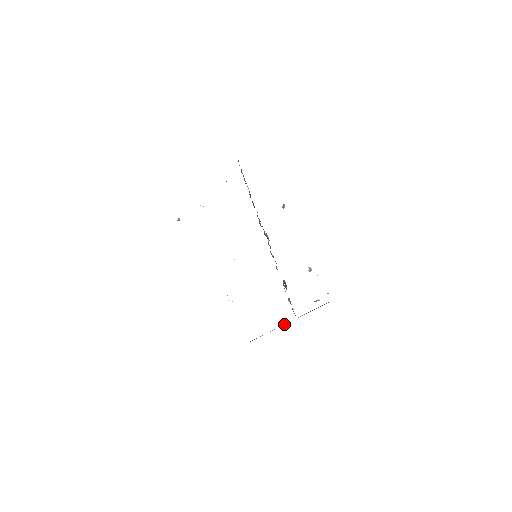
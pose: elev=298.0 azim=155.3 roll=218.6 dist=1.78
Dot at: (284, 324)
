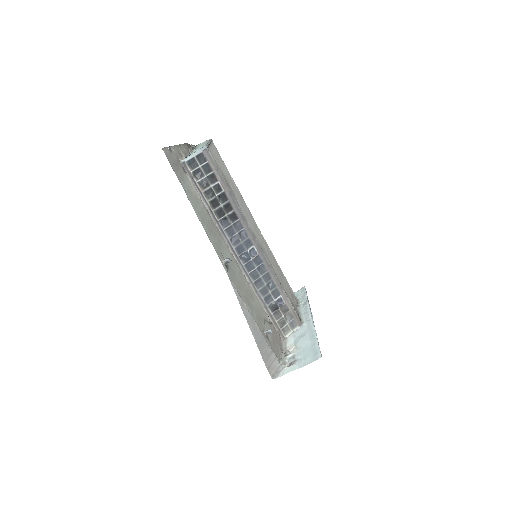
Dot at: (305, 311)
